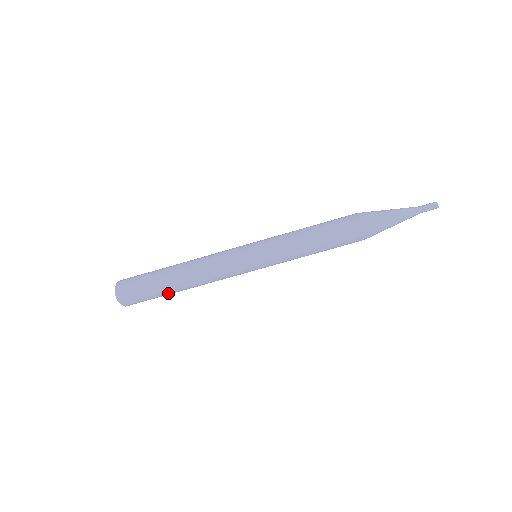
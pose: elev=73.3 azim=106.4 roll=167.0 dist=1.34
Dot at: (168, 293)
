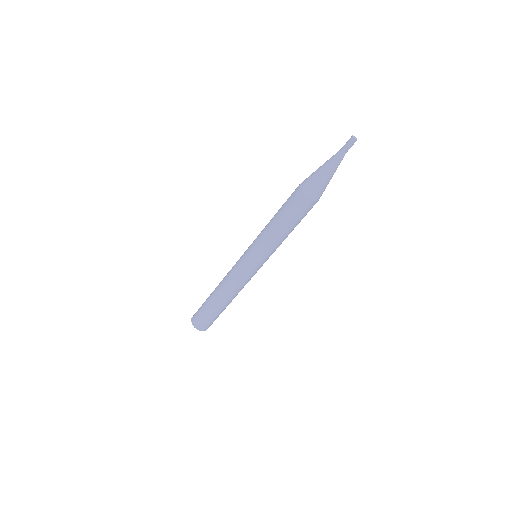
Dot at: (222, 310)
